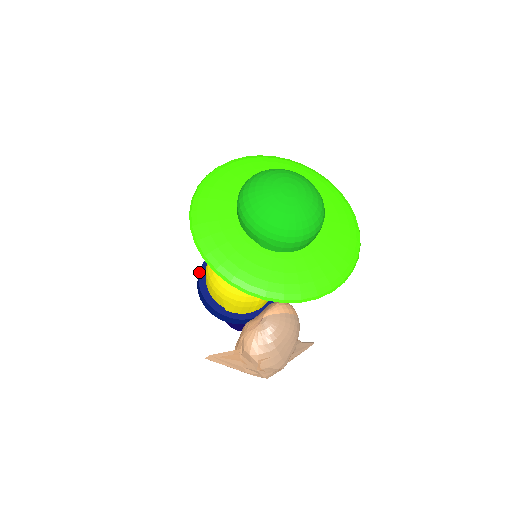
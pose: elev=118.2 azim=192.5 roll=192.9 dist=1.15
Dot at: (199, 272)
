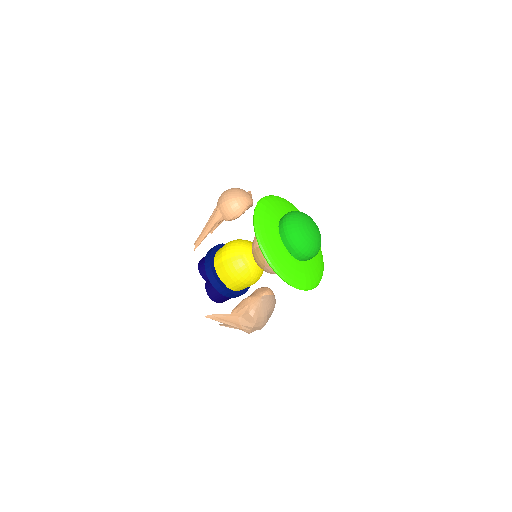
Dot at: (210, 257)
